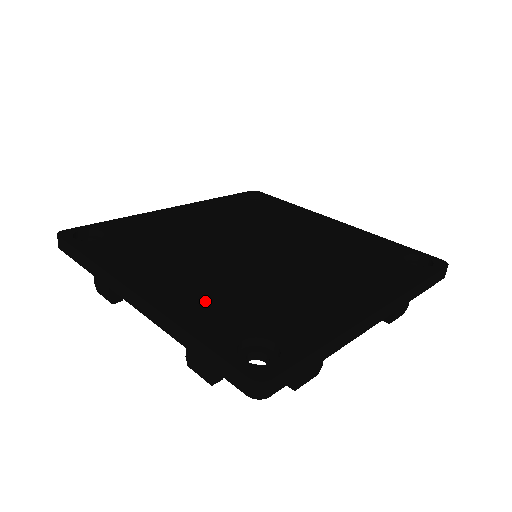
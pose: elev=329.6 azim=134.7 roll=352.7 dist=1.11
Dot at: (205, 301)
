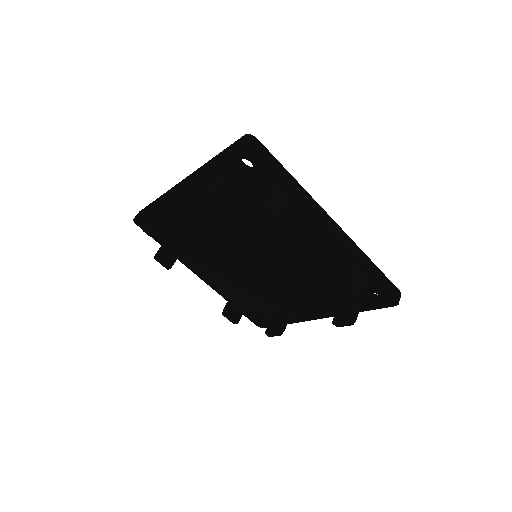
Dot at: occluded
